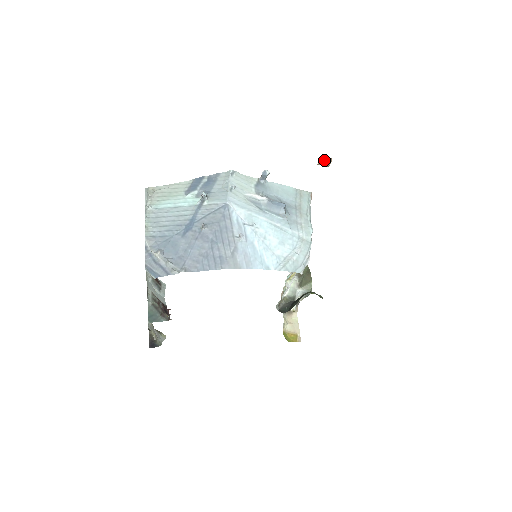
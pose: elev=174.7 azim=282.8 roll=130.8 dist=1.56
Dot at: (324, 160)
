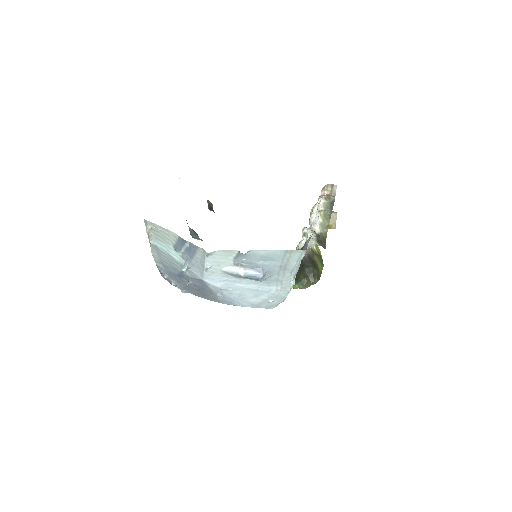
Dot at: occluded
